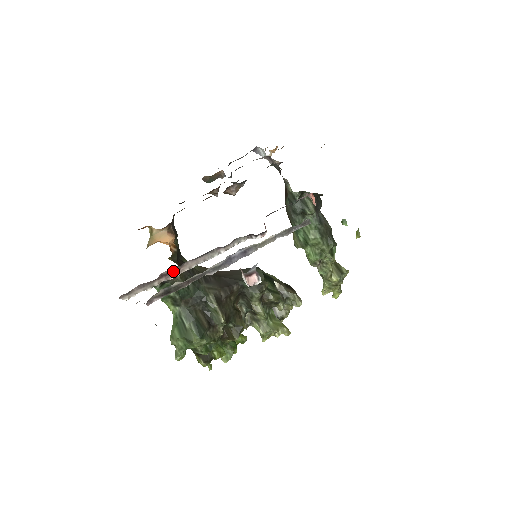
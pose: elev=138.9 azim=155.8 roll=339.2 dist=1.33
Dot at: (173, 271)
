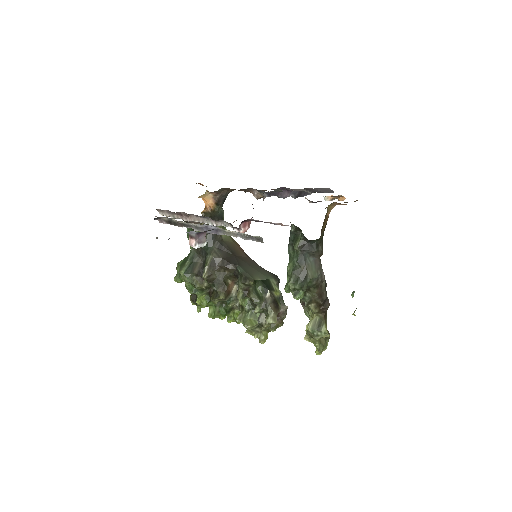
Dot at: (186, 215)
